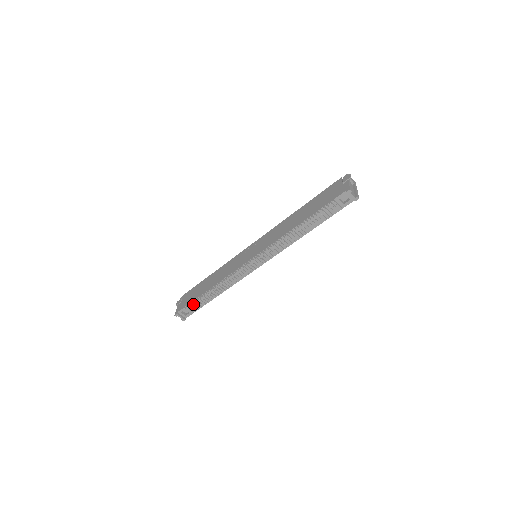
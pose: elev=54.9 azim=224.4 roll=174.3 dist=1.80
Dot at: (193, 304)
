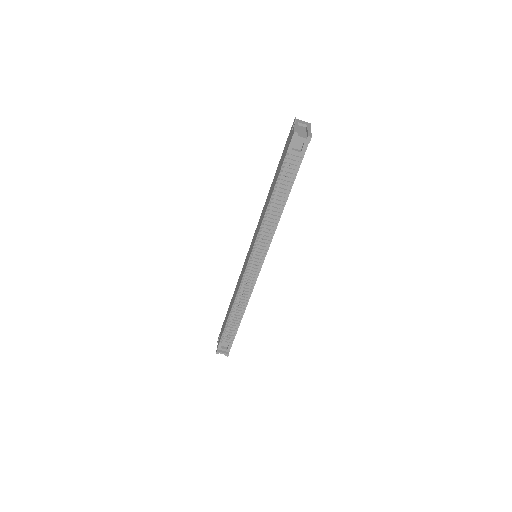
Dot at: (225, 334)
